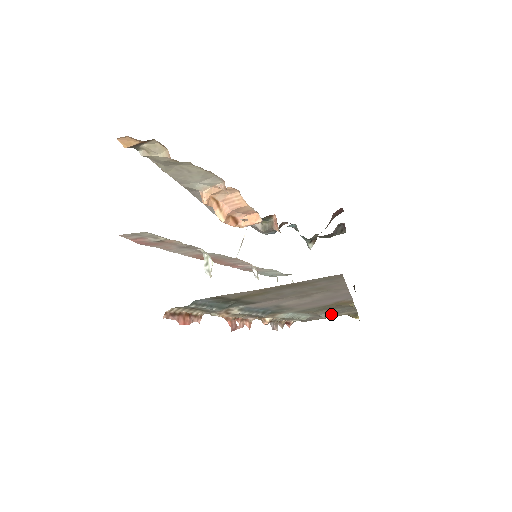
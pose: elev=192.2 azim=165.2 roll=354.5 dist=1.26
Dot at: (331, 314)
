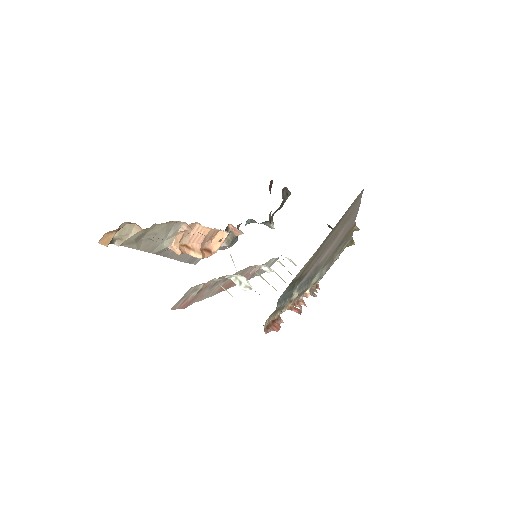
Dot at: occluded
